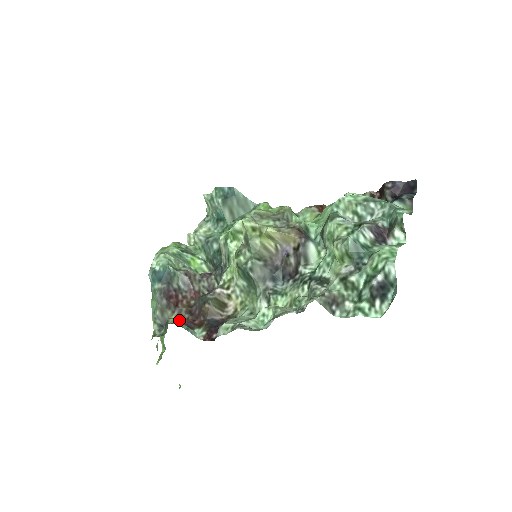
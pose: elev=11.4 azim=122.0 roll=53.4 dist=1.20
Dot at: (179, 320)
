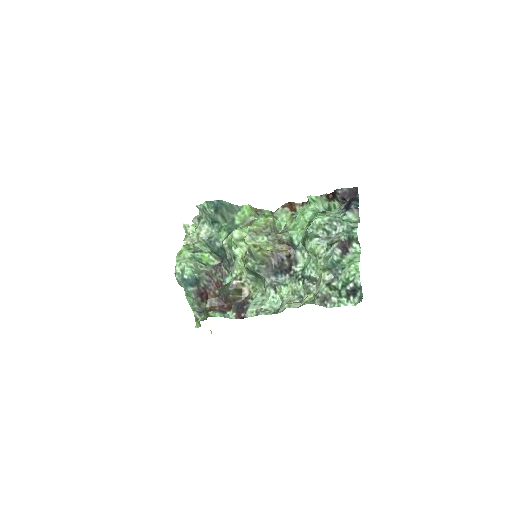
Dot at: (213, 308)
